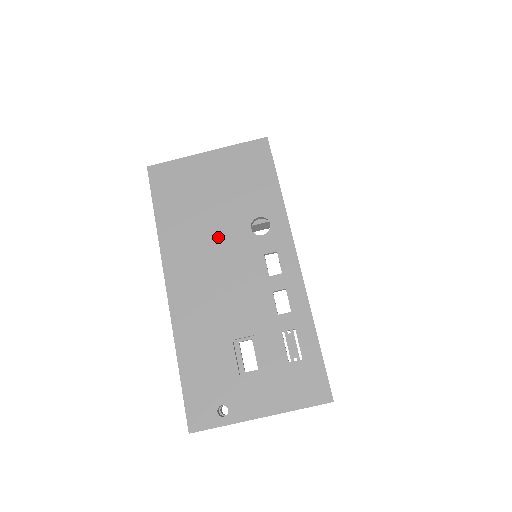
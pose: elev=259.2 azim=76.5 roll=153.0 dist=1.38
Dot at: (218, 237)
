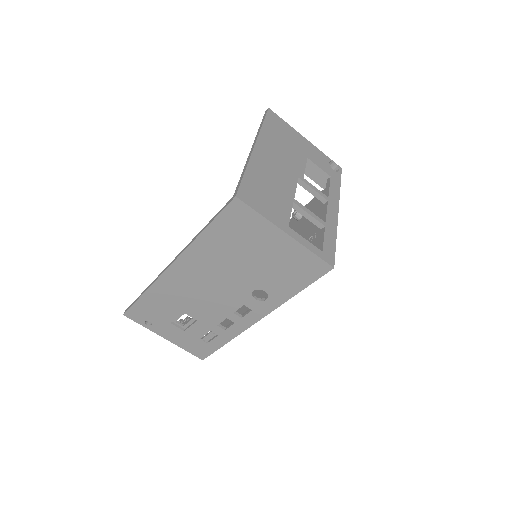
Dot at: (230, 276)
